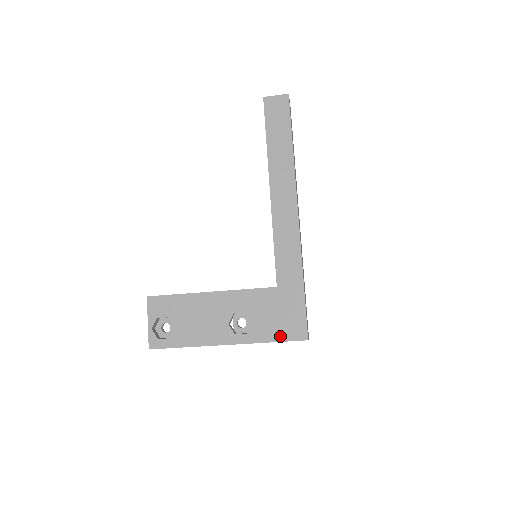
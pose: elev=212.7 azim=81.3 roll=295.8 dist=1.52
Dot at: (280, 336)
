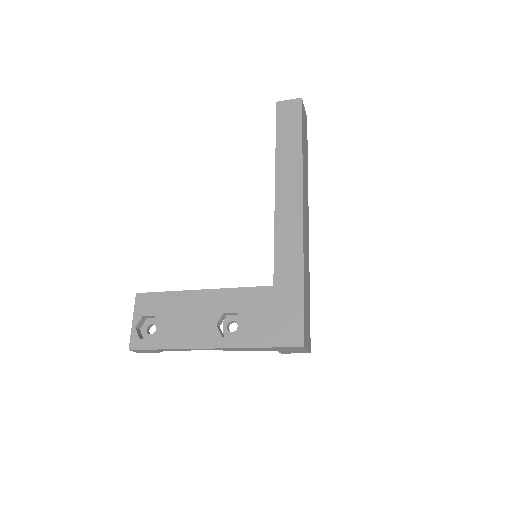
Dot at: (272, 341)
